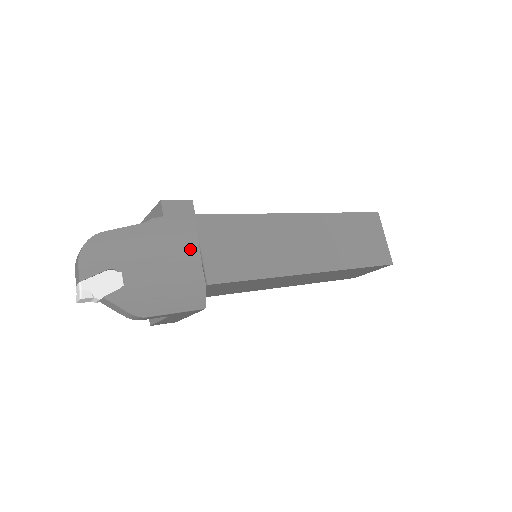
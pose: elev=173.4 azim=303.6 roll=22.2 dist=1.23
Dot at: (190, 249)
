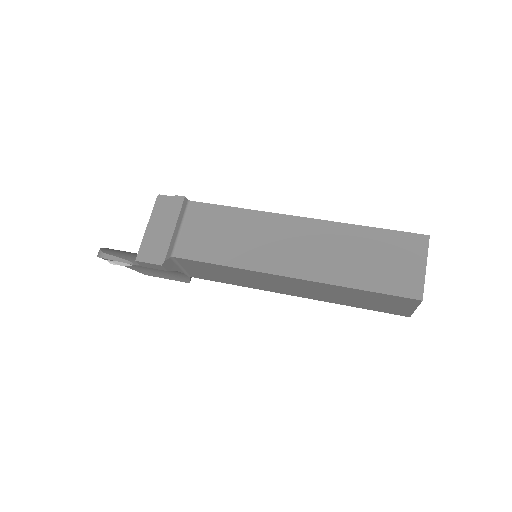
Dot at: occluded
